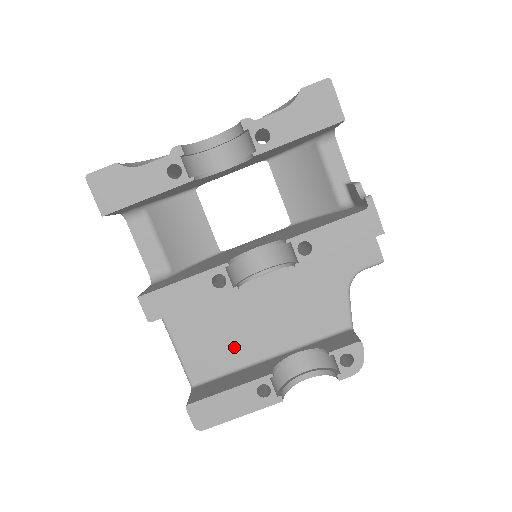
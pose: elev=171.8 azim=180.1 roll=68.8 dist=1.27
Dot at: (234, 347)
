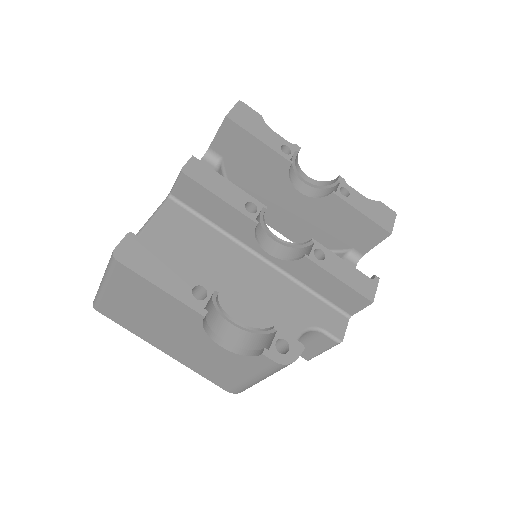
Dot at: occluded
